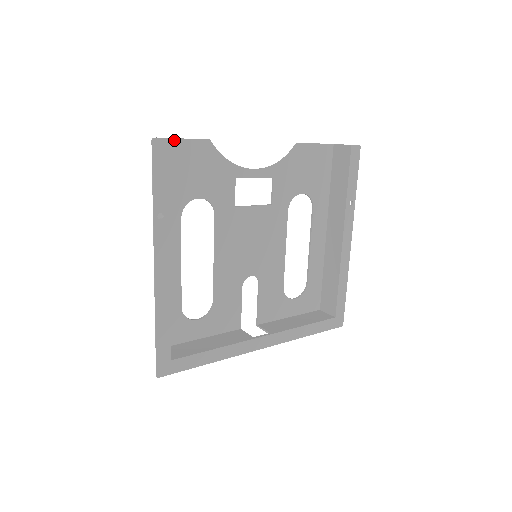
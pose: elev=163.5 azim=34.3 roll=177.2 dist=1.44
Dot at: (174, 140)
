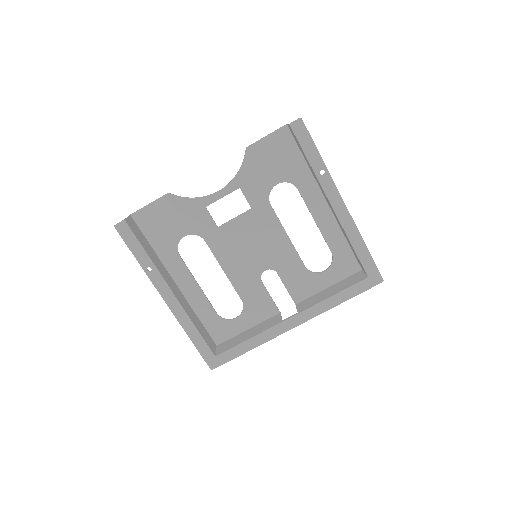
Dot at: (143, 209)
